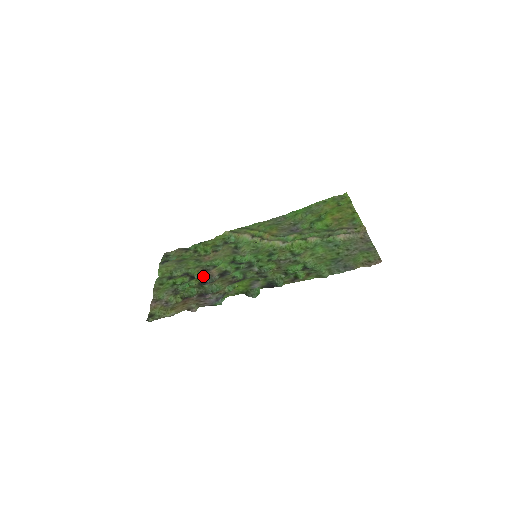
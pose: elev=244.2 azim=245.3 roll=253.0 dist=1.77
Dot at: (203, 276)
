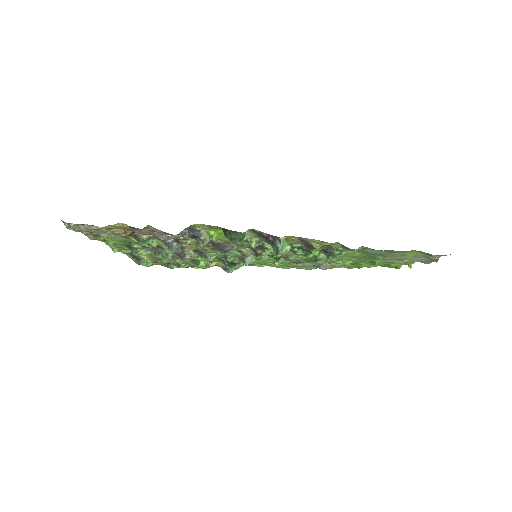
Dot at: occluded
